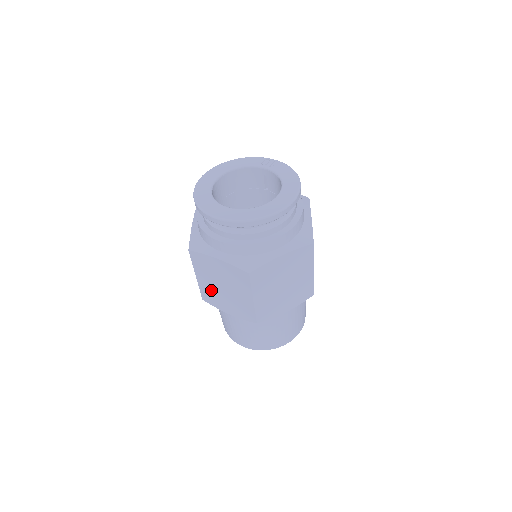
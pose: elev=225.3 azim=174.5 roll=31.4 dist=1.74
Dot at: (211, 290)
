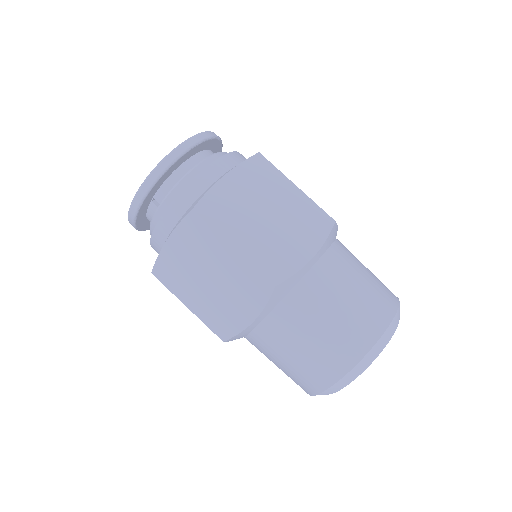
Dot at: (210, 307)
